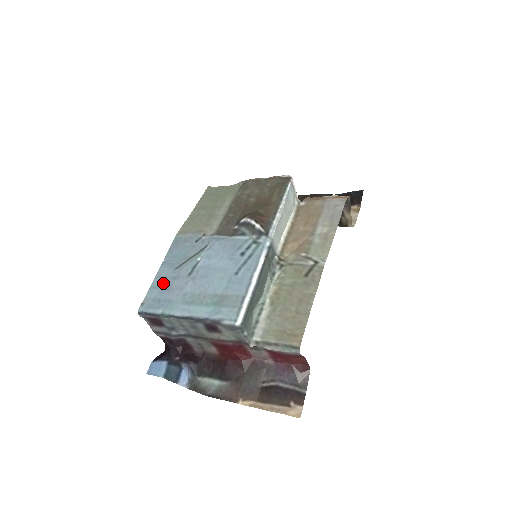
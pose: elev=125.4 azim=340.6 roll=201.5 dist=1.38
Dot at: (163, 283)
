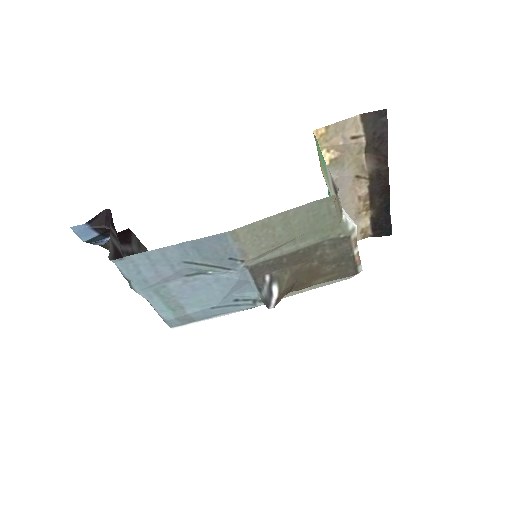
Dot at: (159, 262)
